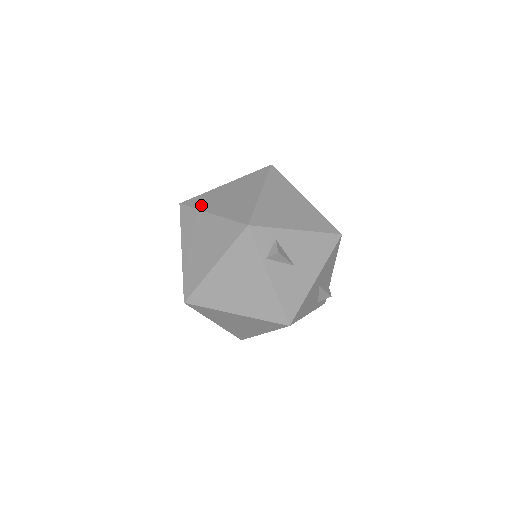
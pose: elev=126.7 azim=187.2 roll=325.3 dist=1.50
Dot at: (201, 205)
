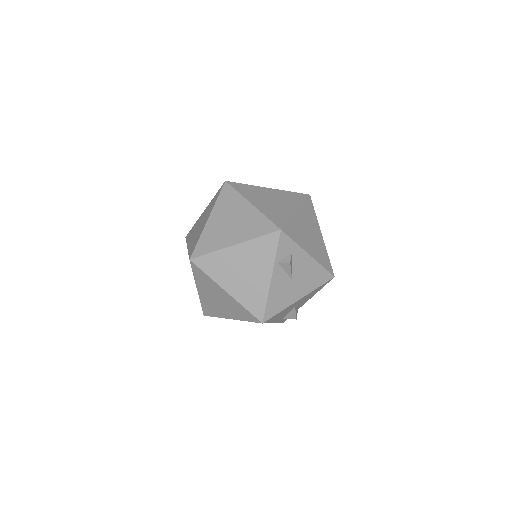
Dot at: (244, 193)
